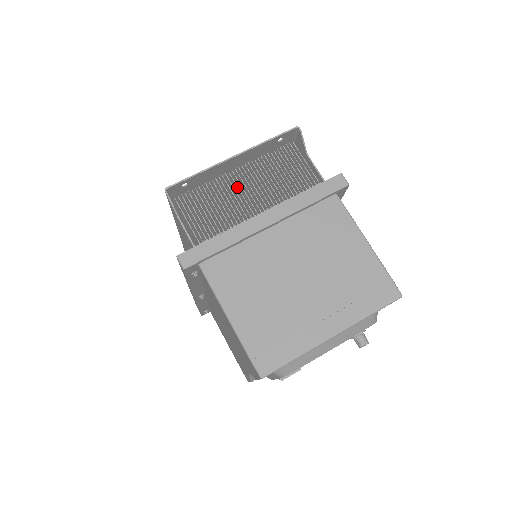
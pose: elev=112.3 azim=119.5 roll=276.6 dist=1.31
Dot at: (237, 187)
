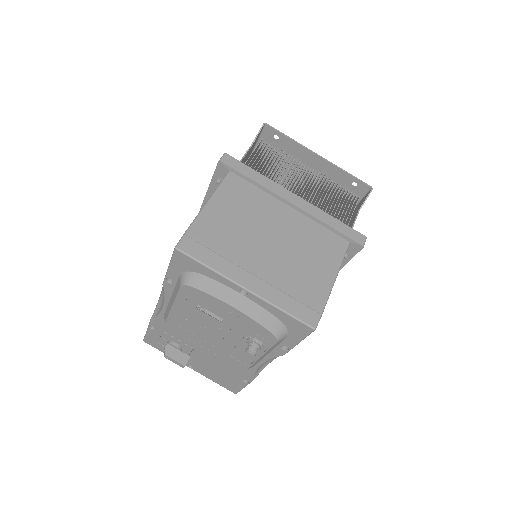
Dot at: (300, 173)
